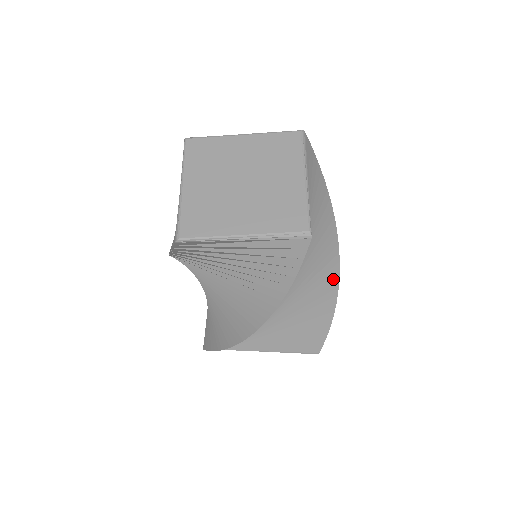
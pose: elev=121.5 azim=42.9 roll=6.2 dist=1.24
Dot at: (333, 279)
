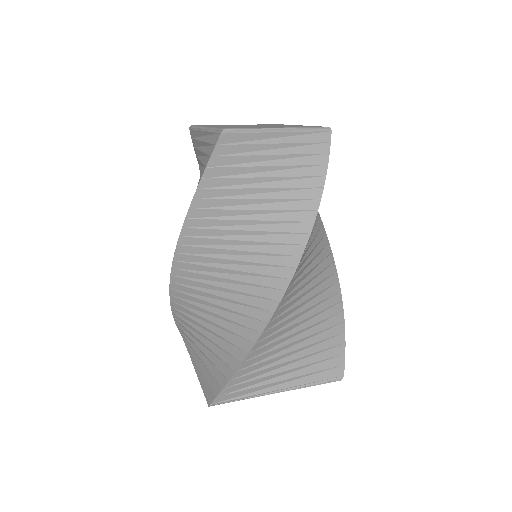
Dot at: (332, 269)
